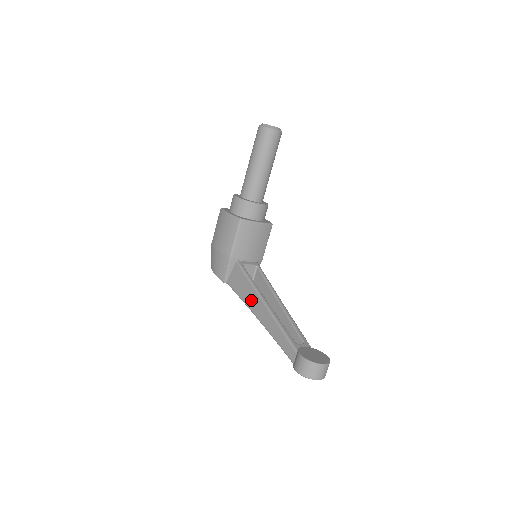
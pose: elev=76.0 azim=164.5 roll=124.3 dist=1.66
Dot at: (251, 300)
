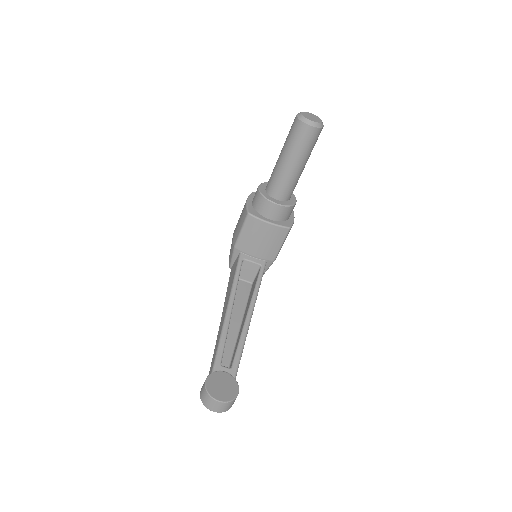
Dot at: (226, 299)
